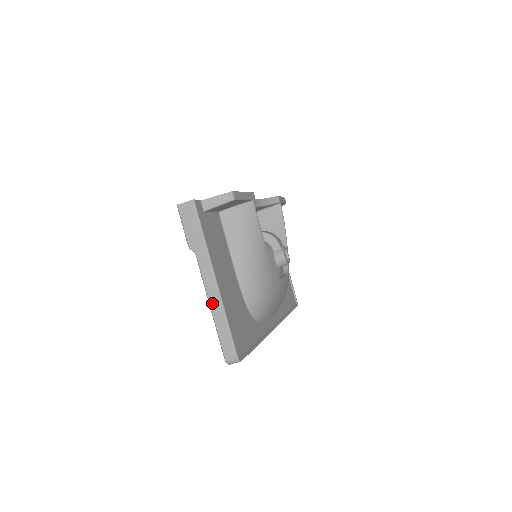
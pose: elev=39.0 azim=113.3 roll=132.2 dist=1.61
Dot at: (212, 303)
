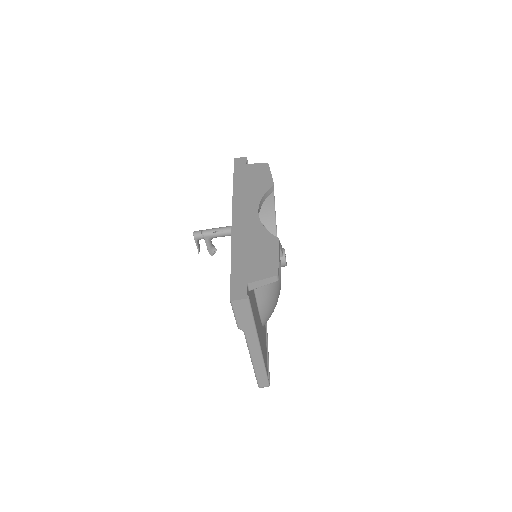
Dot at: (254, 360)
